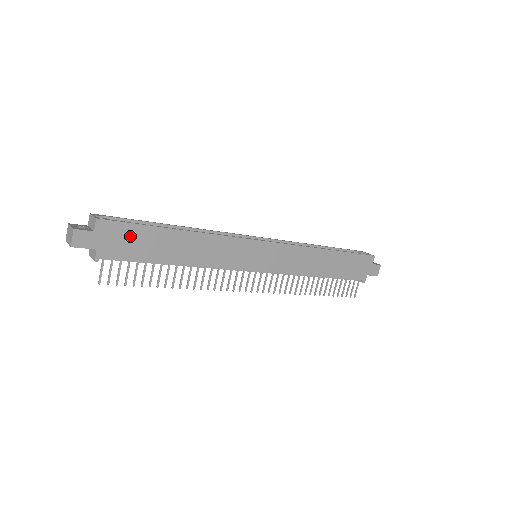
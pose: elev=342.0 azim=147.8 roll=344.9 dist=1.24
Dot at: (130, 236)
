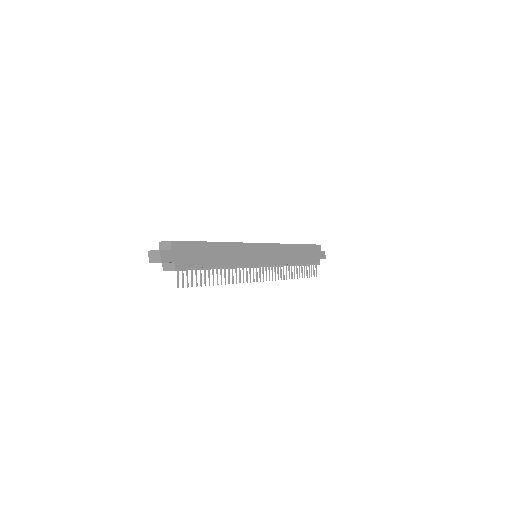
Dot at: (190, 250)
